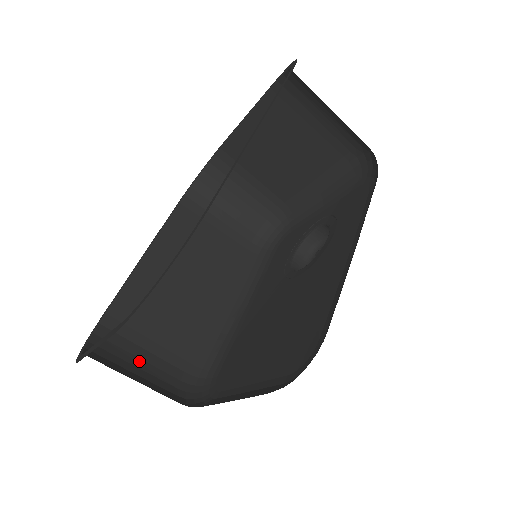
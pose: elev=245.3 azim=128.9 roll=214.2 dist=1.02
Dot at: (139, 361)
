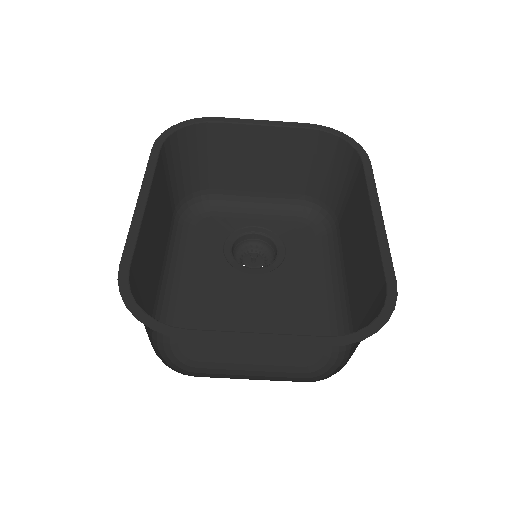
Dot at: occluded
